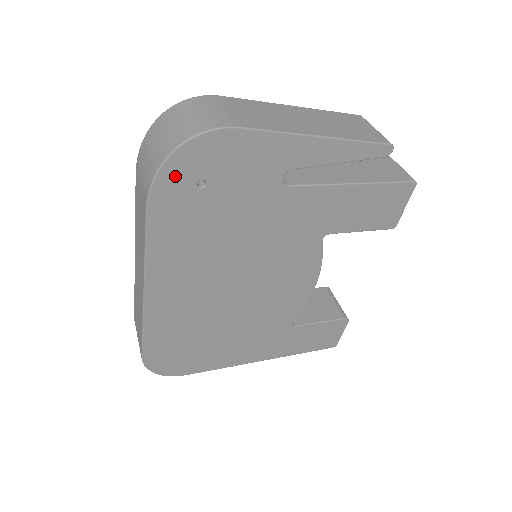
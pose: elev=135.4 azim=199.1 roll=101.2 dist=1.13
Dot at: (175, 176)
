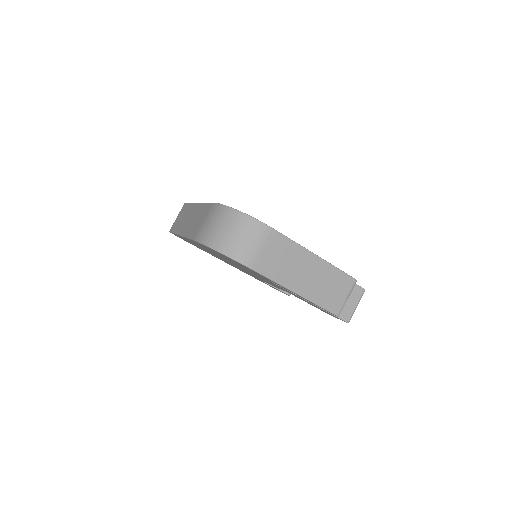
Dot at: (213, 250)
